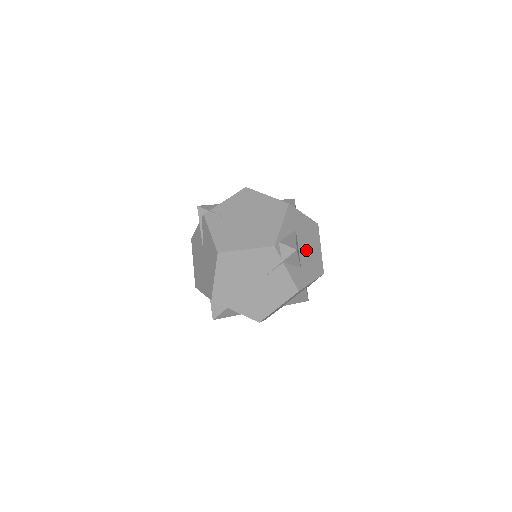
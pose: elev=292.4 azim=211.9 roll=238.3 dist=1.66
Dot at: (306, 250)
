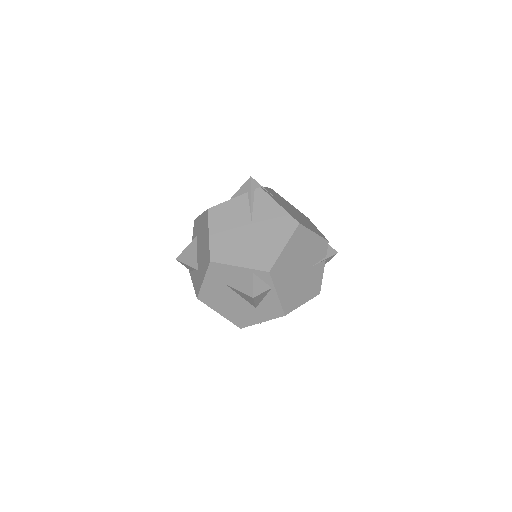
Dot at: occluded
